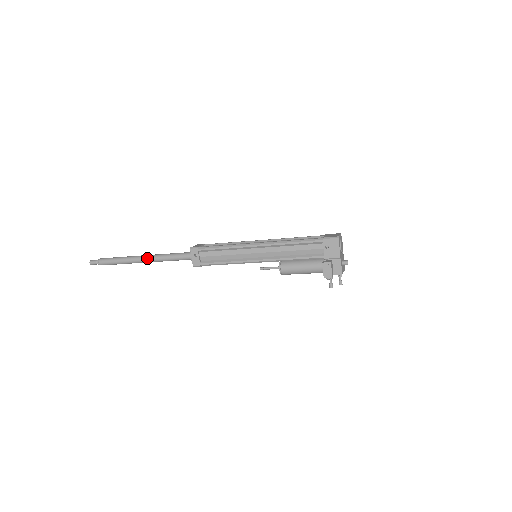
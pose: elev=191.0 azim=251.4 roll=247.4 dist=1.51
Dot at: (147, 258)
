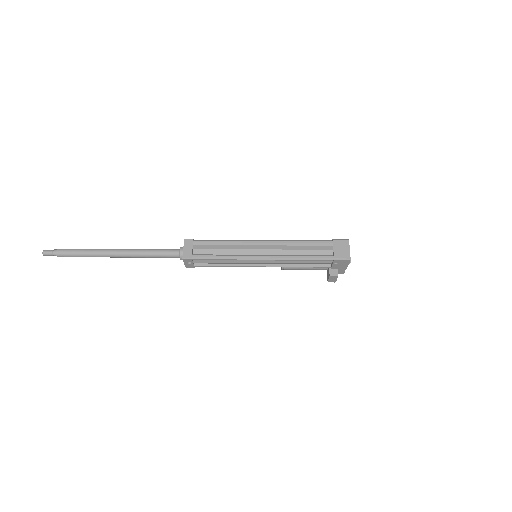
Dot at: (124, 256)
